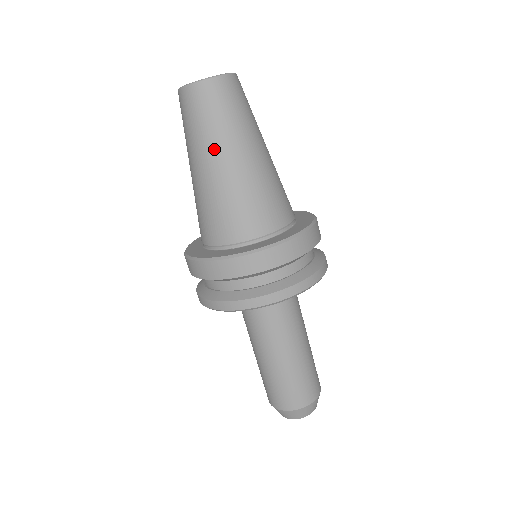
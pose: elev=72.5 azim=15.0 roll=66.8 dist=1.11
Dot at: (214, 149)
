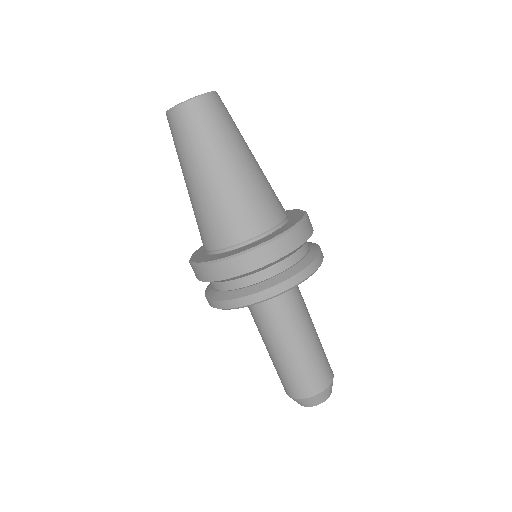
Dot at: (231, 150)
